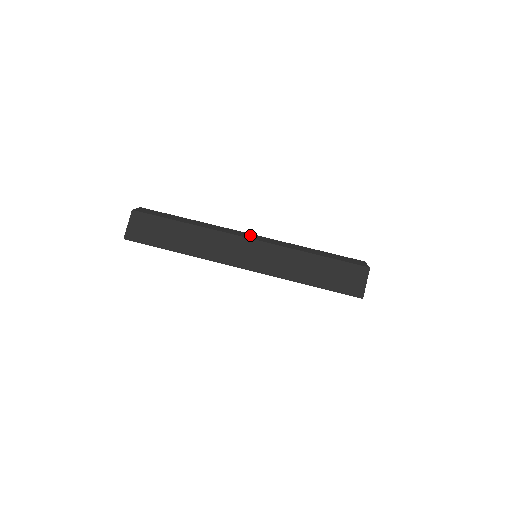
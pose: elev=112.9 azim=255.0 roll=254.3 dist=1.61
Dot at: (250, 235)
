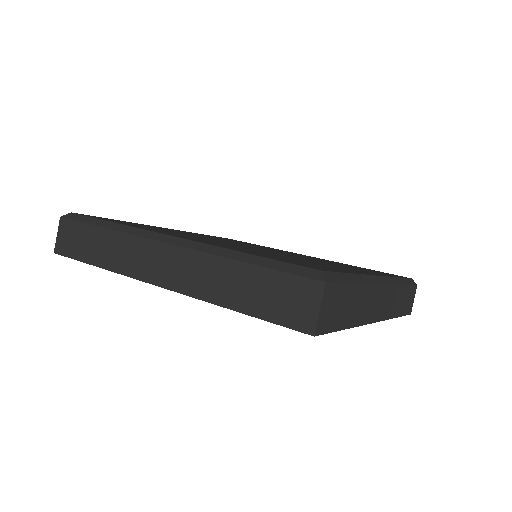
Dot at: (171, 238)
